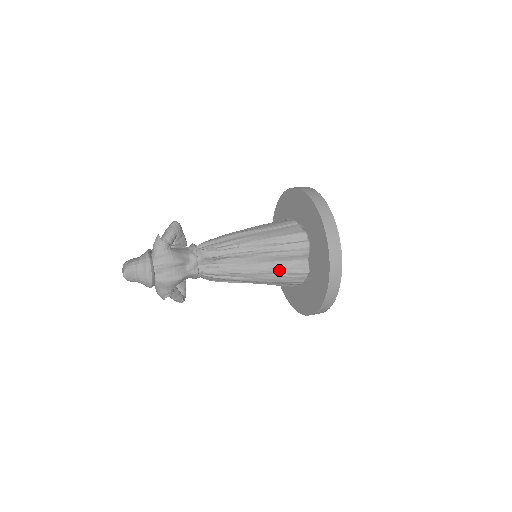
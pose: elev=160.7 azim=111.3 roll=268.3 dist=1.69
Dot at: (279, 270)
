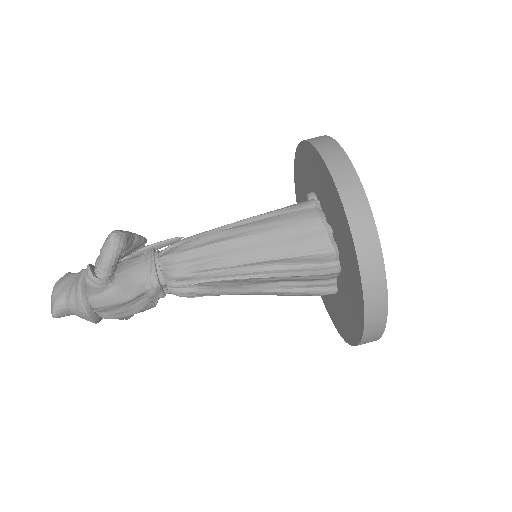
Dot at: (288, 292)
